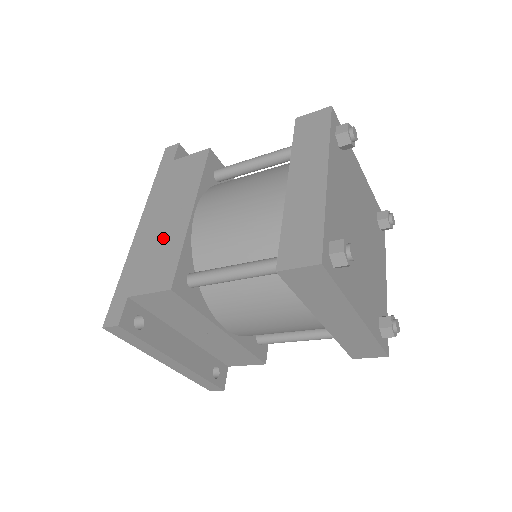
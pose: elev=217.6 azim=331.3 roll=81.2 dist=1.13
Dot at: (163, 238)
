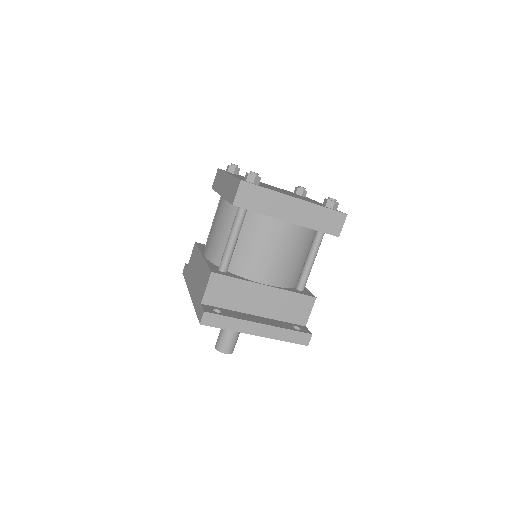
Dot at: (199, 276)
